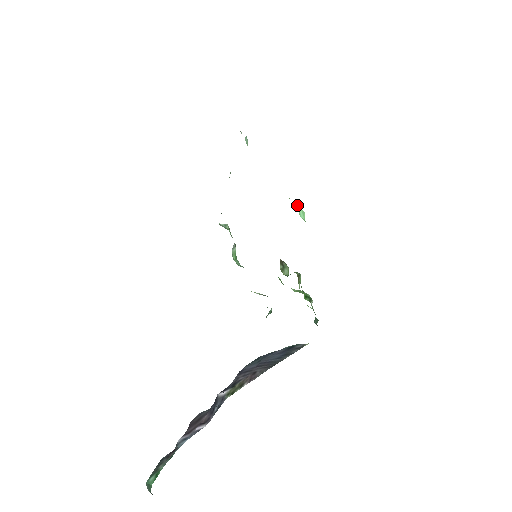
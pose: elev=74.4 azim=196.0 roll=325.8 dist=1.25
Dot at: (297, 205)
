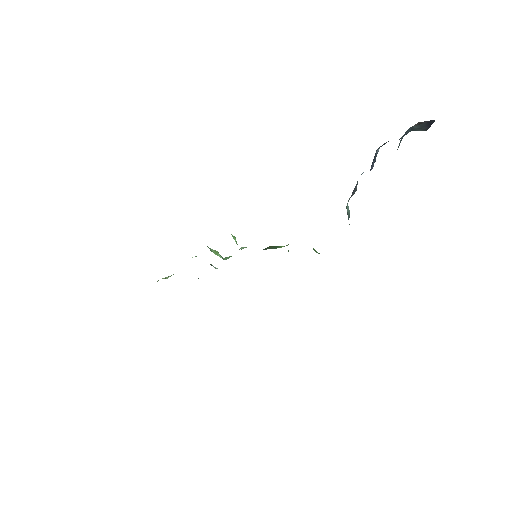
Dot at: occluded
